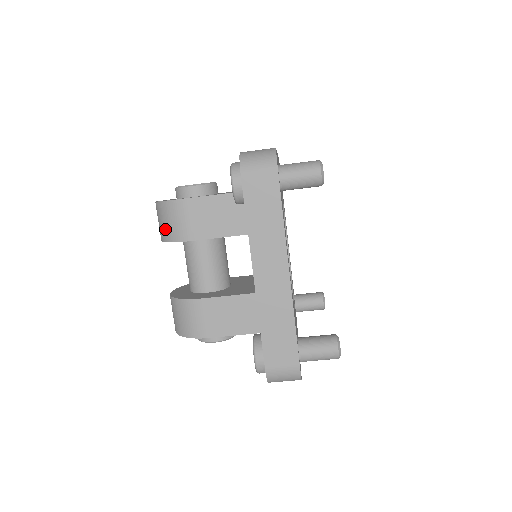
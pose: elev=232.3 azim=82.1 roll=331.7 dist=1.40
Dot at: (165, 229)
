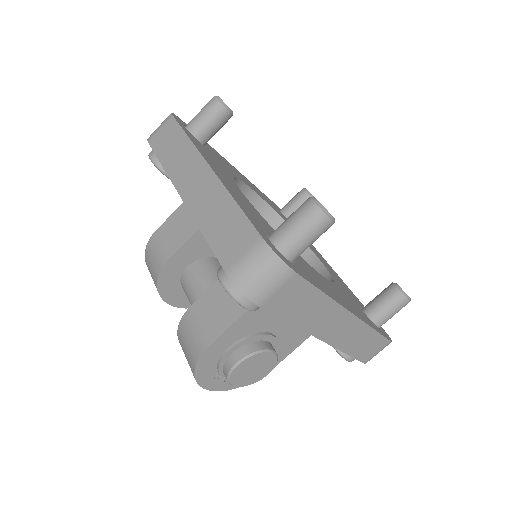
Dot at: (152, 276)
